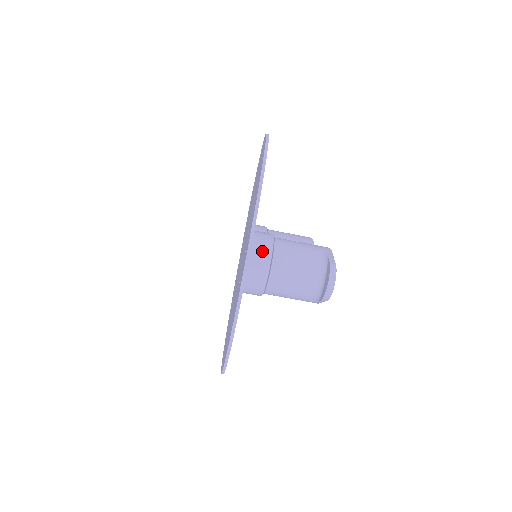
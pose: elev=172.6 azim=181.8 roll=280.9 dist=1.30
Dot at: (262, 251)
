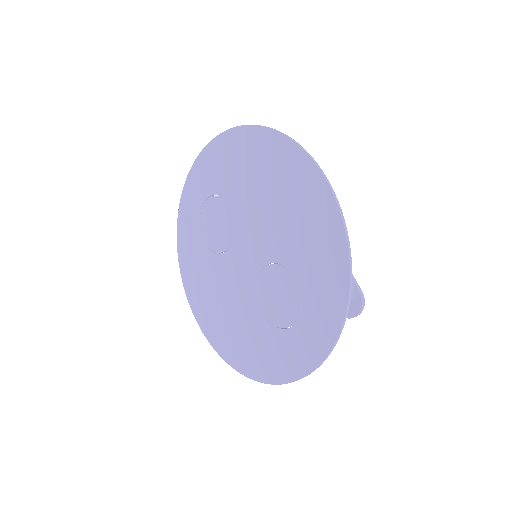
Dot at: occluded
